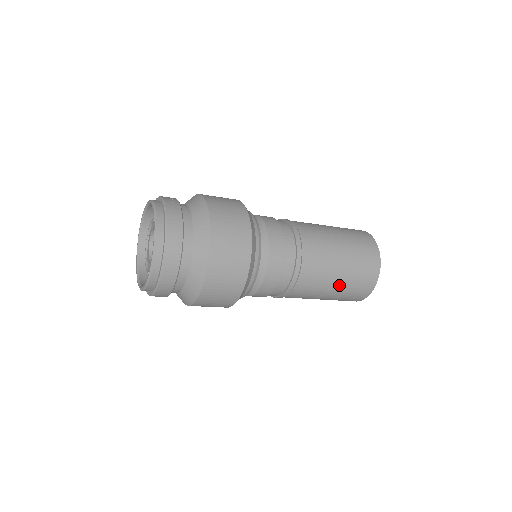
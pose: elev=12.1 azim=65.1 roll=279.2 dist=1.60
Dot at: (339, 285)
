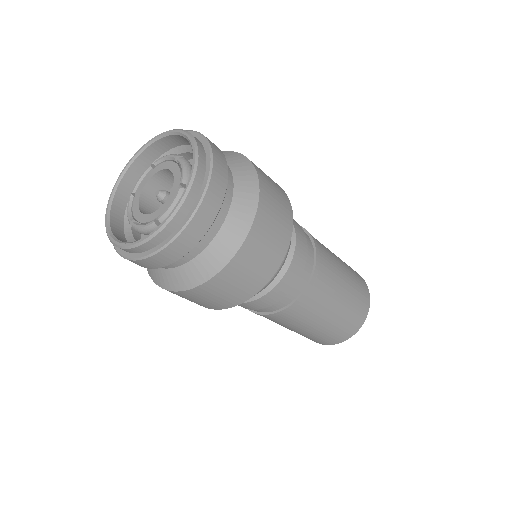
Dot at: (346, 296)
